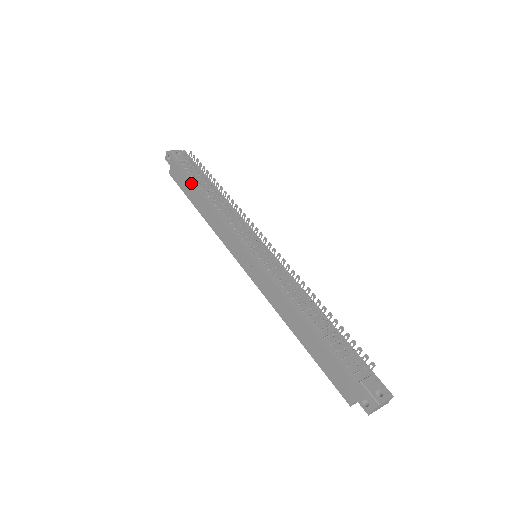
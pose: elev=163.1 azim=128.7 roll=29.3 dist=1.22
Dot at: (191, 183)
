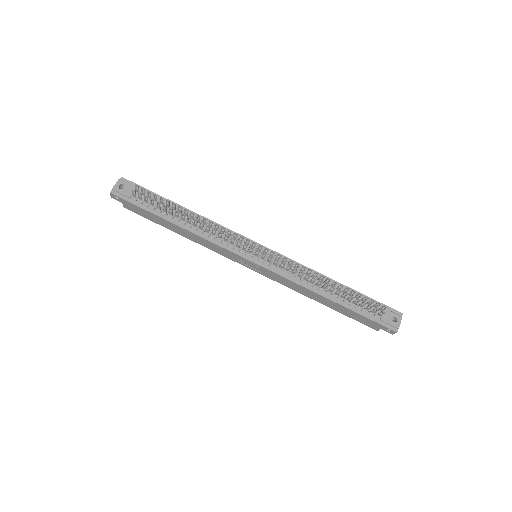
Dot at: (159, 217)
